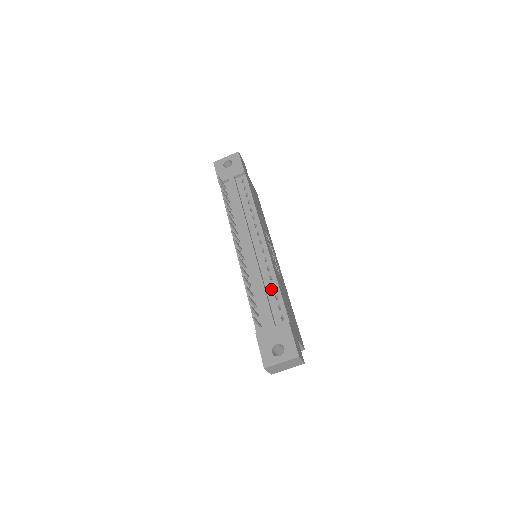
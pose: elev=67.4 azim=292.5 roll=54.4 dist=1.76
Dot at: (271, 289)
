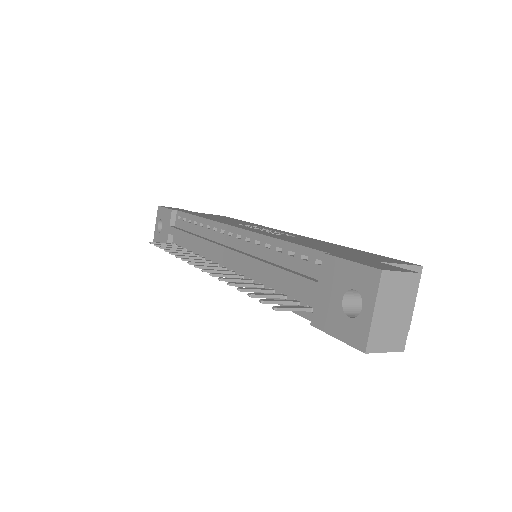
Dot at: (278, 255)
